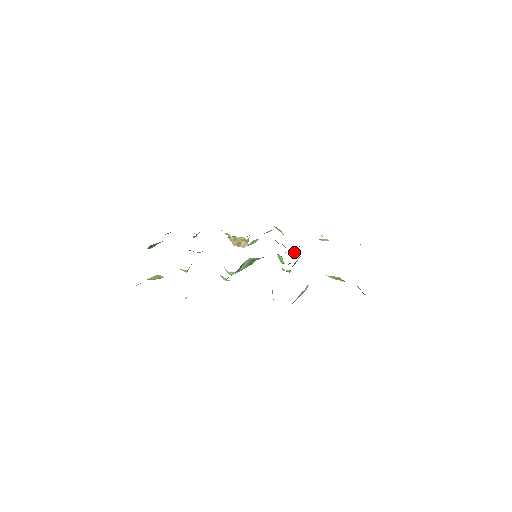
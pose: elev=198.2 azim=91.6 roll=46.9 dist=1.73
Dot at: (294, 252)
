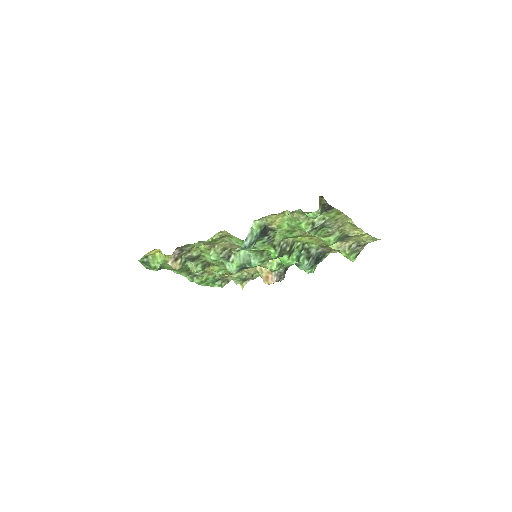
Dot at: (302, 260)
